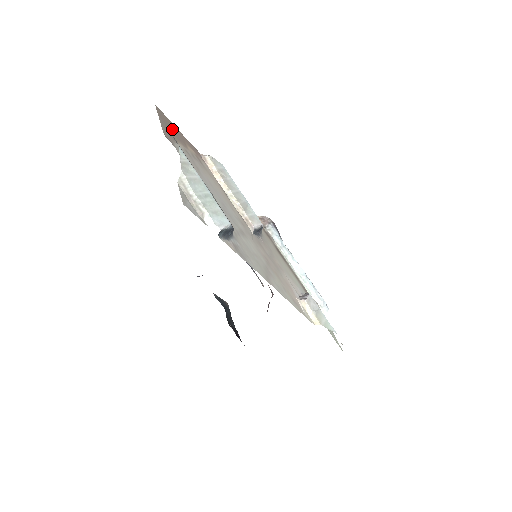
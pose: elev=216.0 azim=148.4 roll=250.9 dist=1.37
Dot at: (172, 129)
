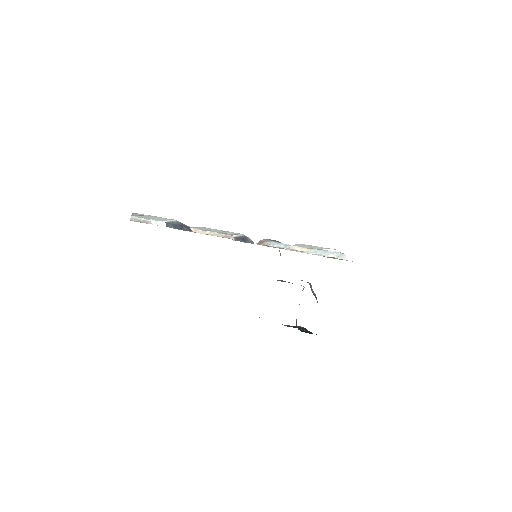
Dot at: occluded
